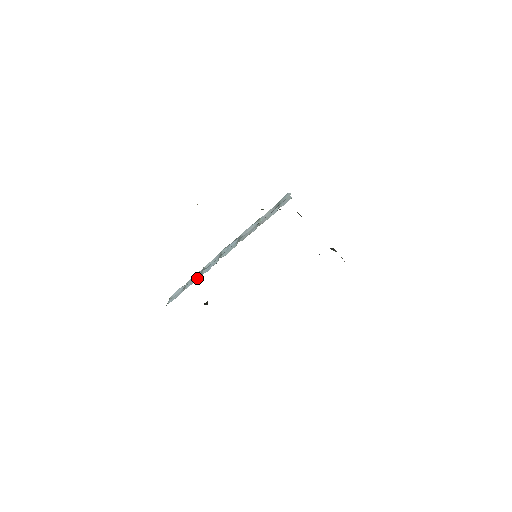
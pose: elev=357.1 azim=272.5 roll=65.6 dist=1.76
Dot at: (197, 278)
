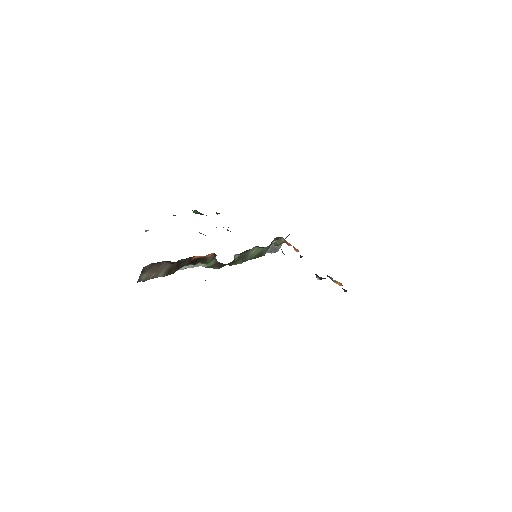
Dot at: occluded
